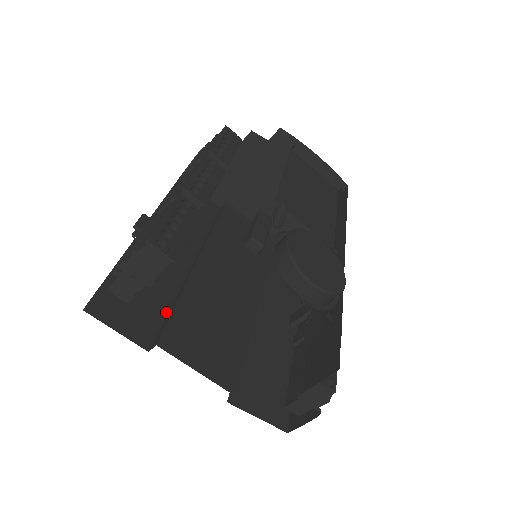
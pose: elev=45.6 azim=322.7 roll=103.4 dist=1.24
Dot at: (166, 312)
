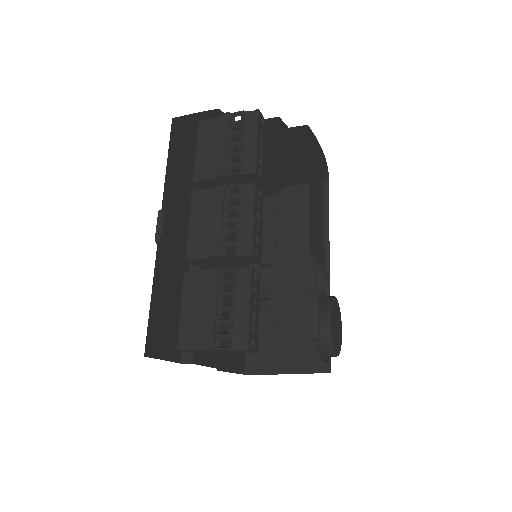
Dot at: occluded
